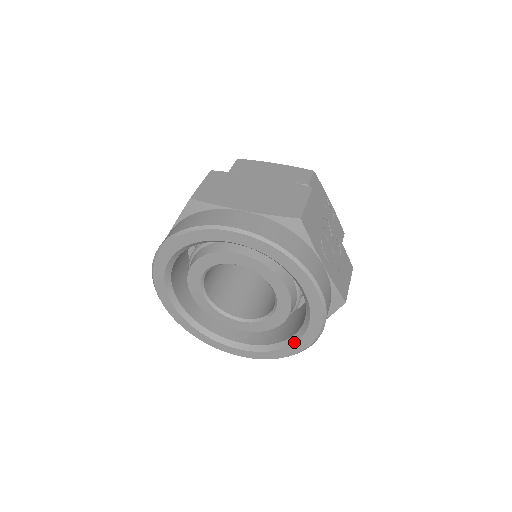
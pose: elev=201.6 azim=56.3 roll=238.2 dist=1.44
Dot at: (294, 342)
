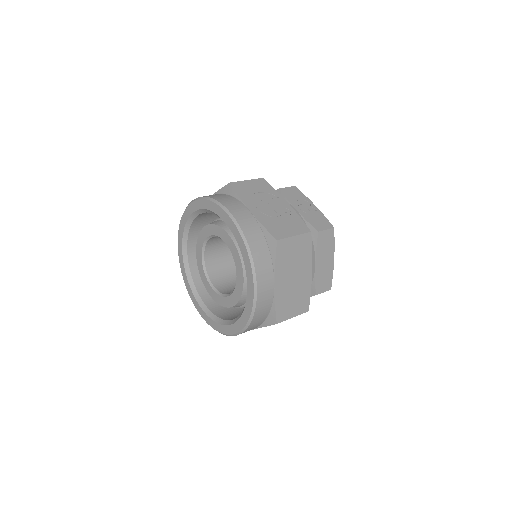
Dot at: (247, 289)
